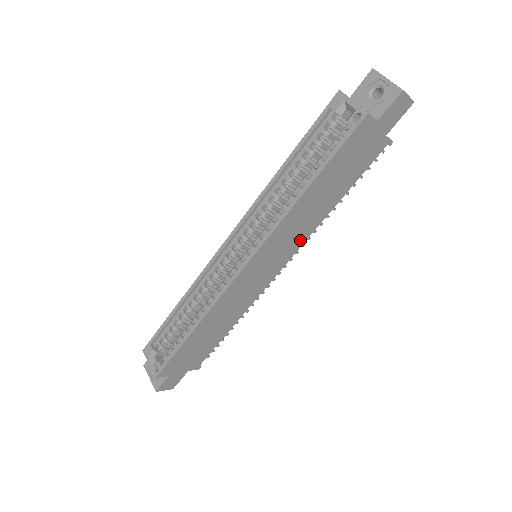
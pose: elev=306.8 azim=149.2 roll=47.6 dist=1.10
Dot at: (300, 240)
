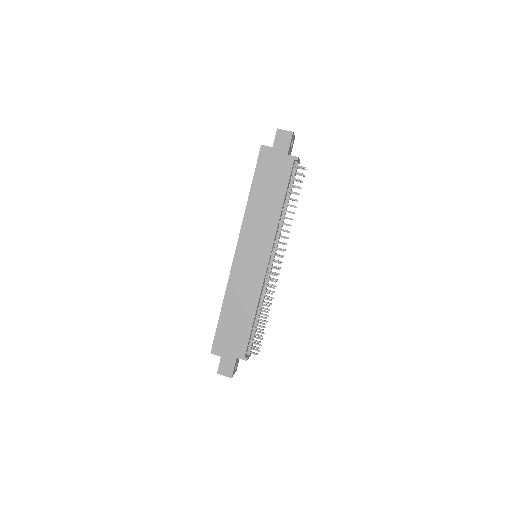
Dot at: (270, 234)
